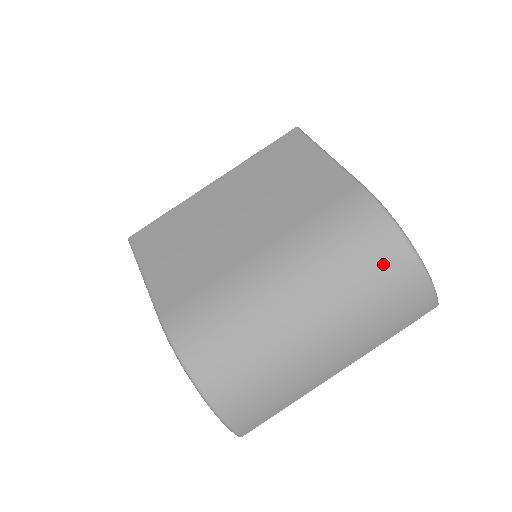
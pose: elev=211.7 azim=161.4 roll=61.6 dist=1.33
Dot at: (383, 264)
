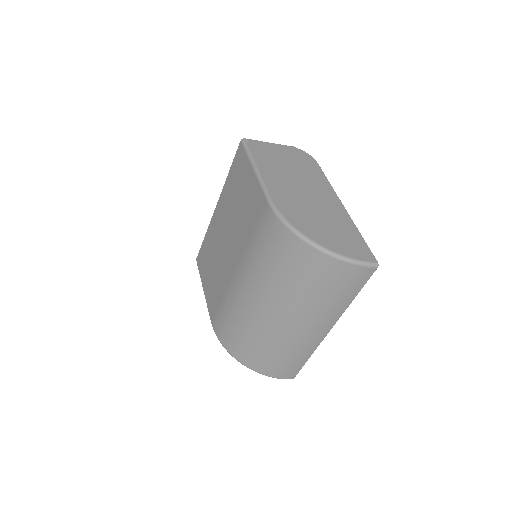
Dot at: (299, 264)
